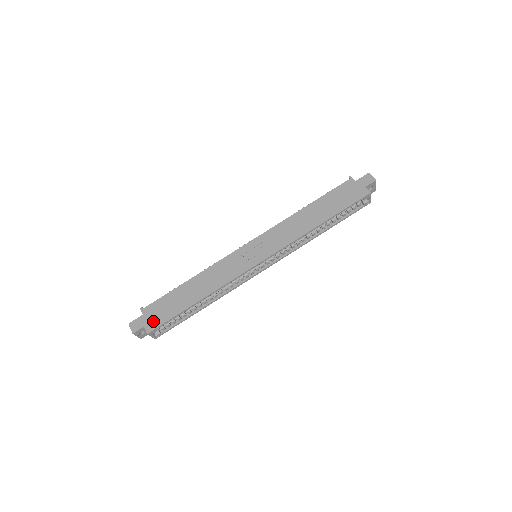
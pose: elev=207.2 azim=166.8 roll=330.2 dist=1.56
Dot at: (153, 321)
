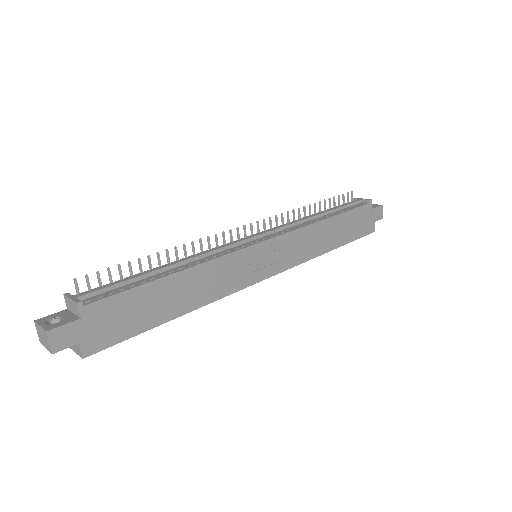
Dot at: (99, 336)
